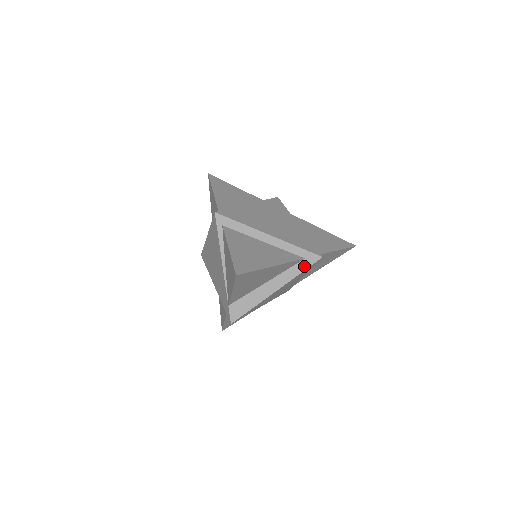
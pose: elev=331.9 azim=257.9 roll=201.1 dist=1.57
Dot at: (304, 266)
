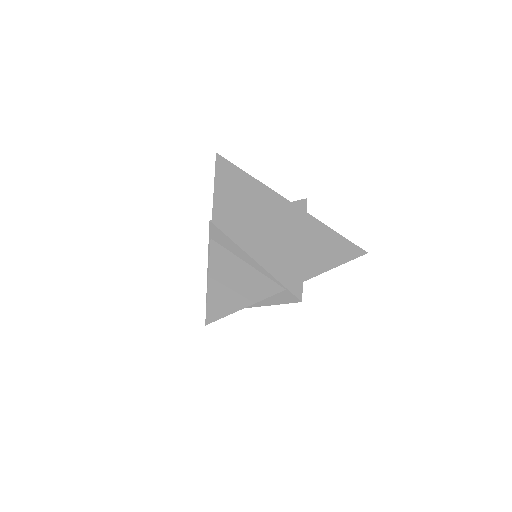
Dot at: (290, 202)
